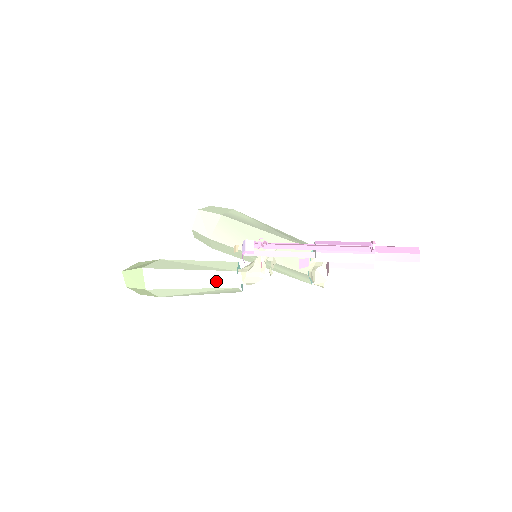
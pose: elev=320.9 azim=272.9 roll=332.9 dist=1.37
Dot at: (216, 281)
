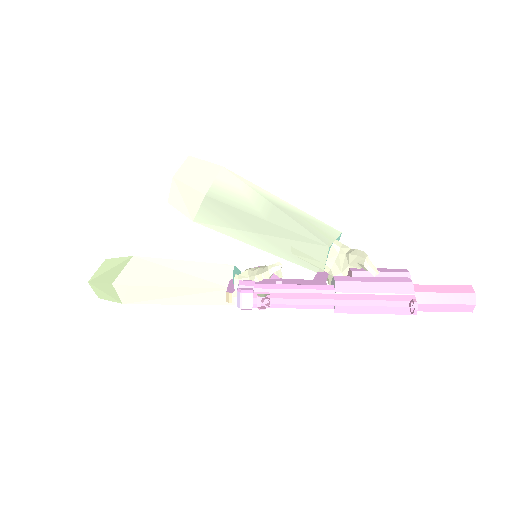
Dot at: (207, 298)
